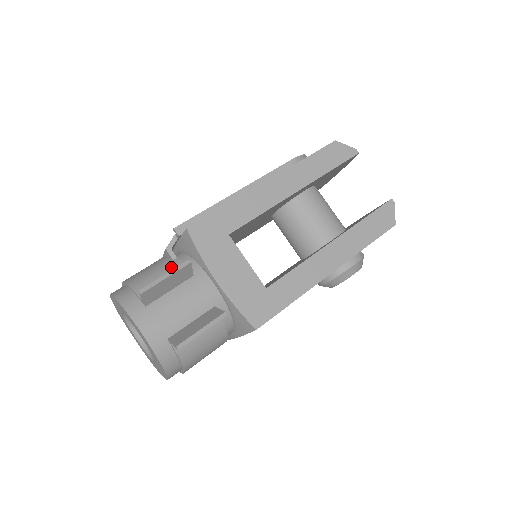
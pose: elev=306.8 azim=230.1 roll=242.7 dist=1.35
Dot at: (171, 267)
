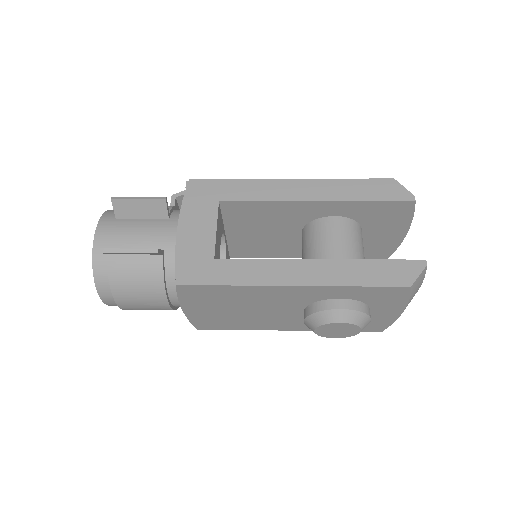
Dot at: occluded
